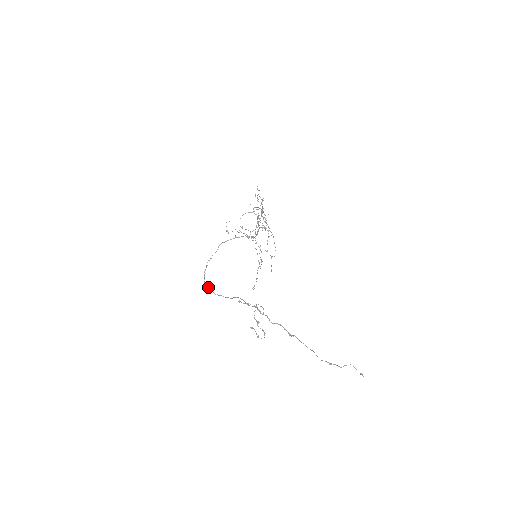
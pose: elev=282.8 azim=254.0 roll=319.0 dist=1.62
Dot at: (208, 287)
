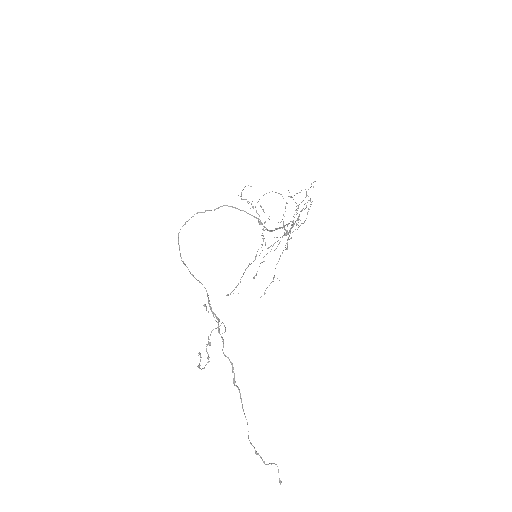
Dot at: (178, 244)
